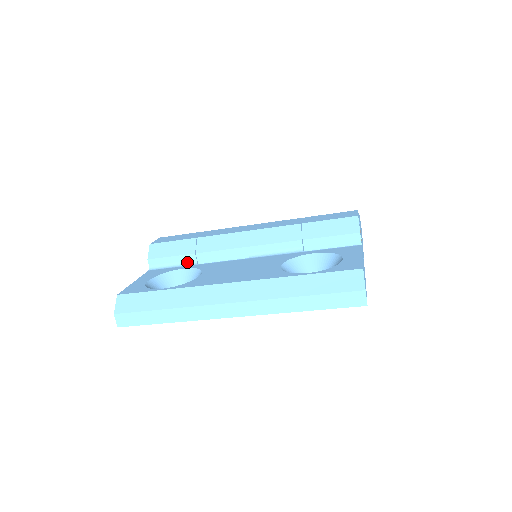
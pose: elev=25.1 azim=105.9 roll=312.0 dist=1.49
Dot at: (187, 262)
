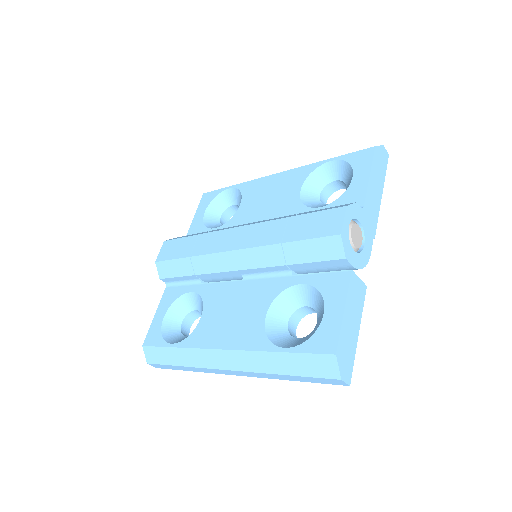
Dot at: (192, 280)
